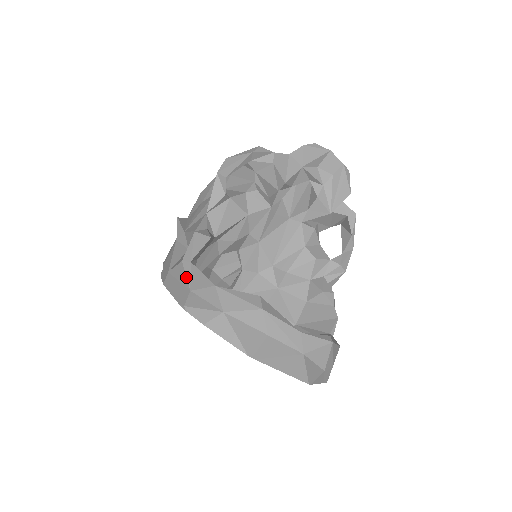
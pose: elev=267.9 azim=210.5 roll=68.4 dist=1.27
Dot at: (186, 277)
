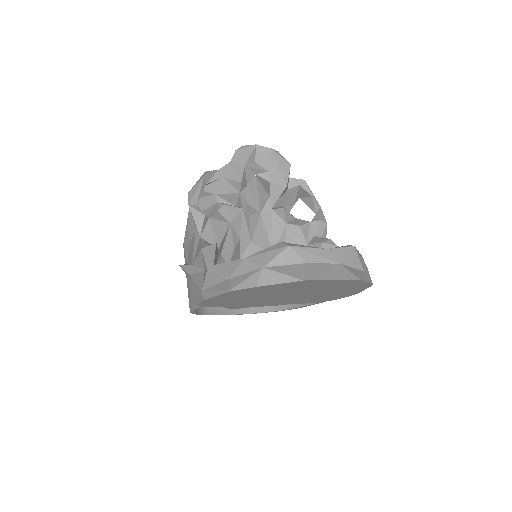
Dot at: (218, 275)
